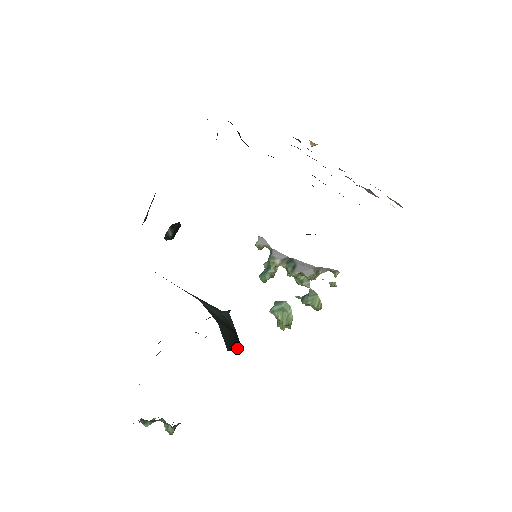
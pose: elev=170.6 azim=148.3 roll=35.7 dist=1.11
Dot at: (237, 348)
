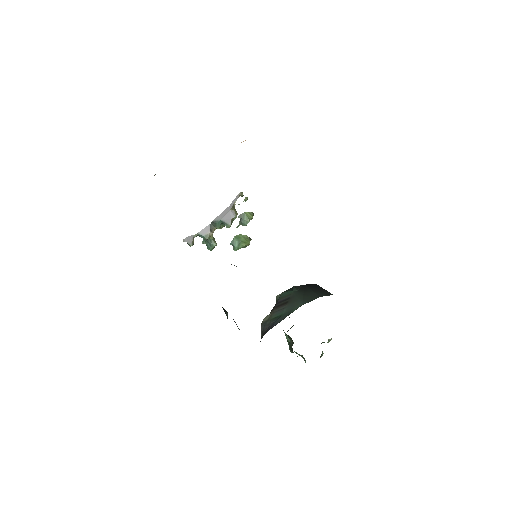
Dot at: (319, 288)
